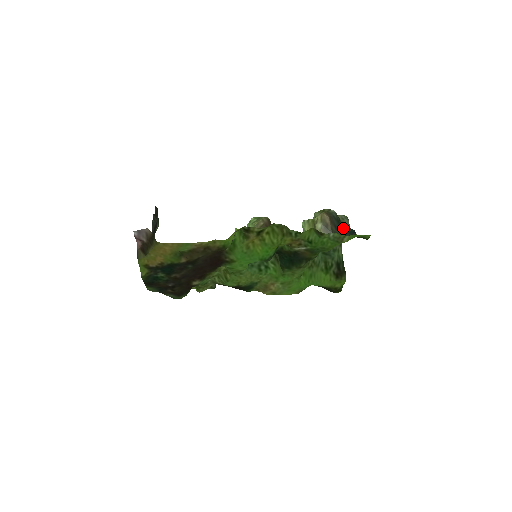
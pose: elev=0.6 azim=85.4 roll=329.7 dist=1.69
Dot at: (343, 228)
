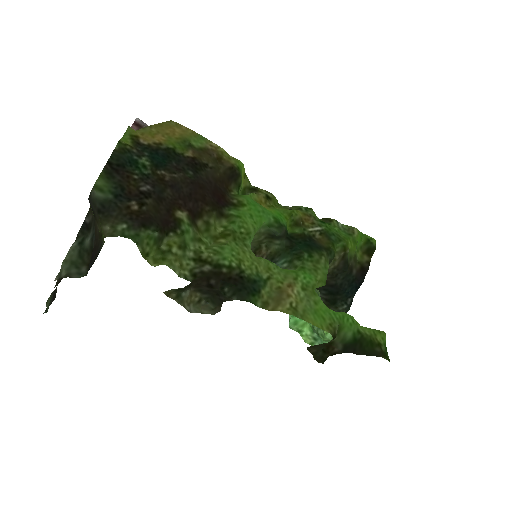
Dot at: (341, 292)
